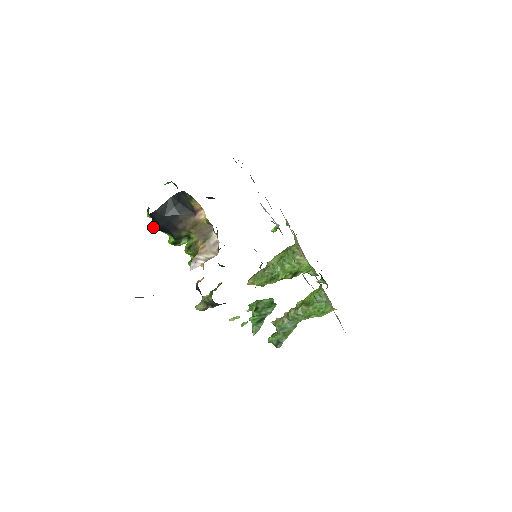
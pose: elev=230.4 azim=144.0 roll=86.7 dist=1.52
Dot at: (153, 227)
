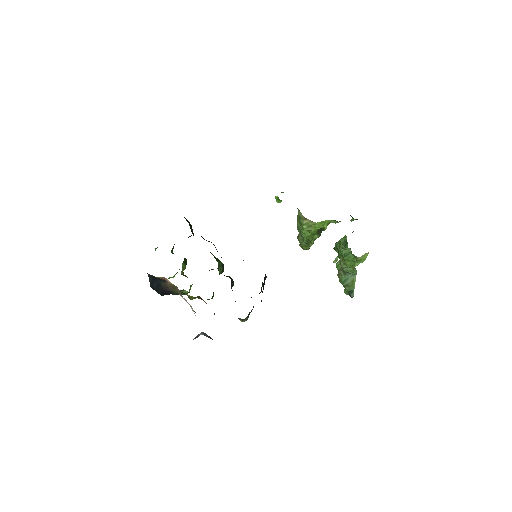
Dot at: occluded
